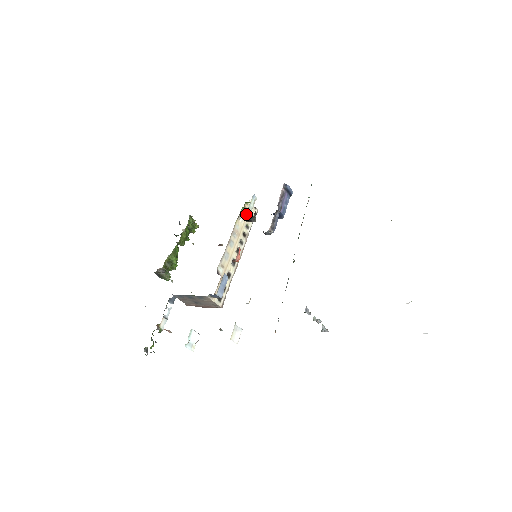
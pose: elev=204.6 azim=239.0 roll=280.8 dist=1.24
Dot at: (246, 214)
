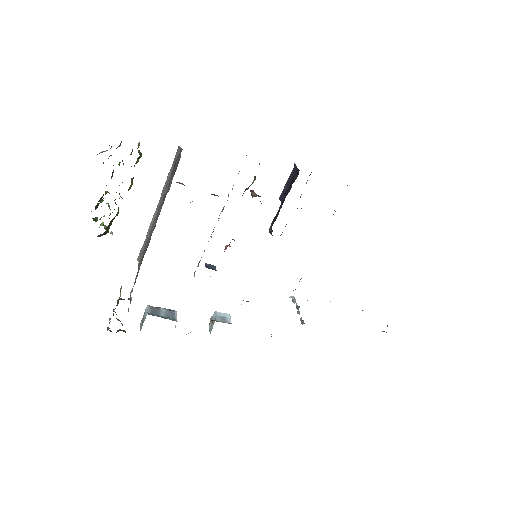
Dot at: occluded
